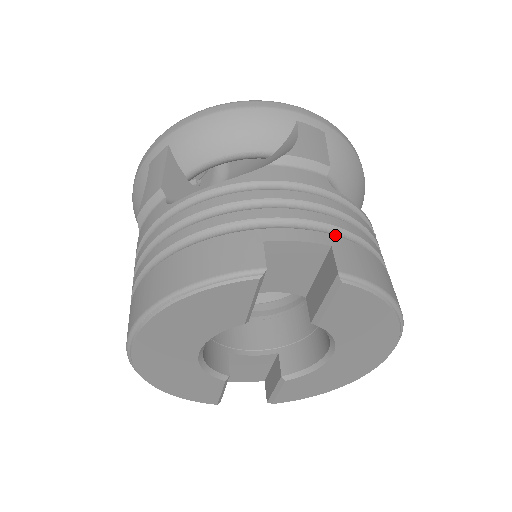
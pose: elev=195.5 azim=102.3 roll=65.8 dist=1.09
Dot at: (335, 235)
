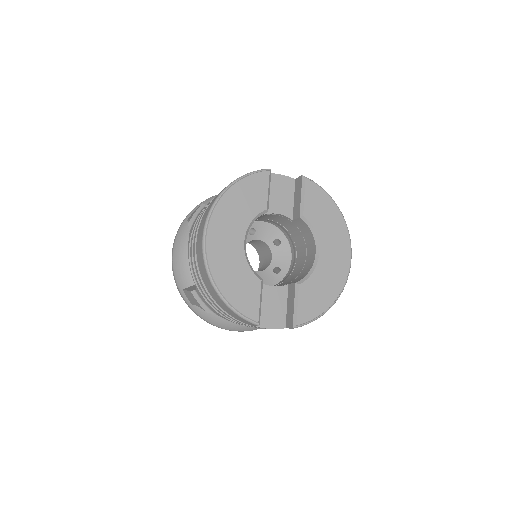
Dot at: occluded
